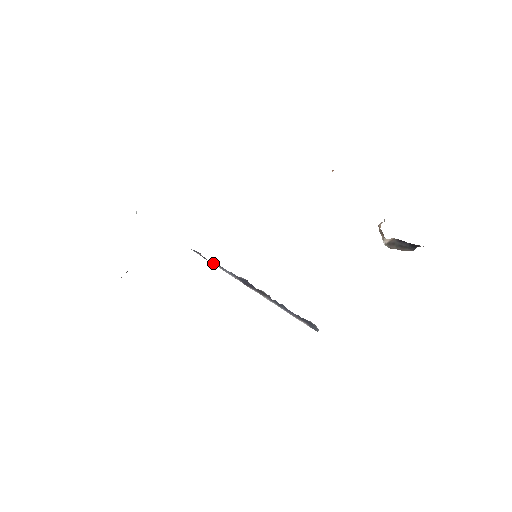
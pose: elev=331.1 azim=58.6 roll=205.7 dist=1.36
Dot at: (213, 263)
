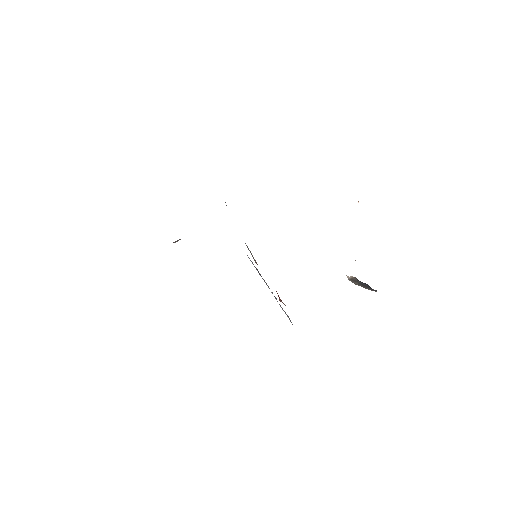
Dot at: occluded
